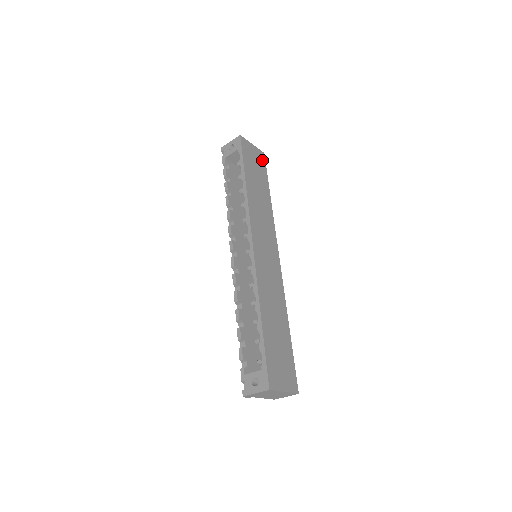
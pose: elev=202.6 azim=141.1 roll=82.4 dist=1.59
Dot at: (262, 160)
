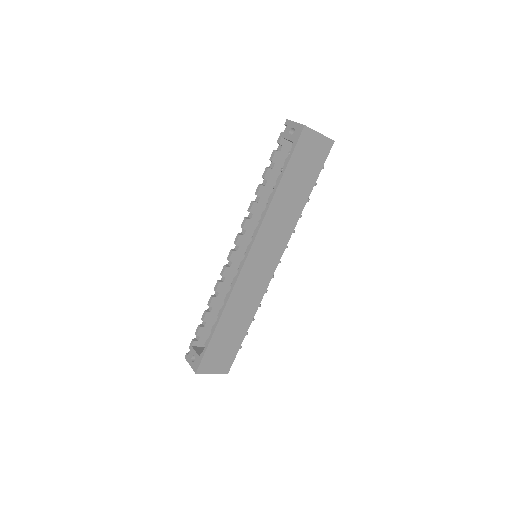
Dot at: (324, 152)
